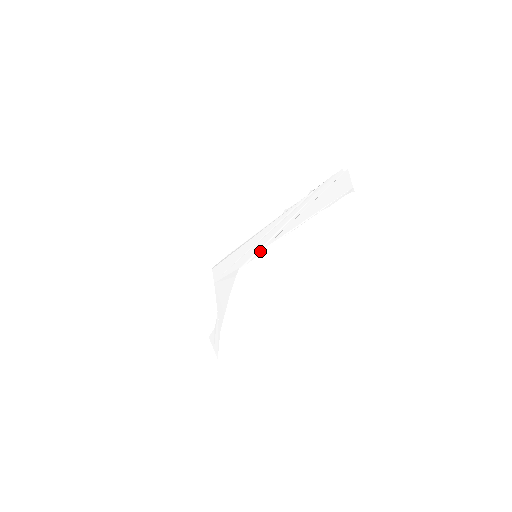
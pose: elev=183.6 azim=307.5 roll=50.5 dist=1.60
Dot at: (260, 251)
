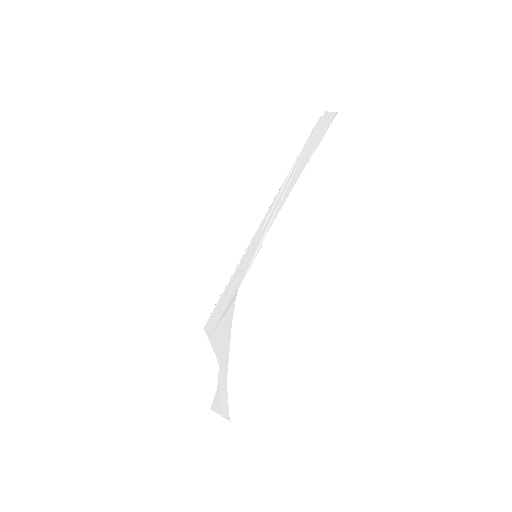
Dot at: (259, 246)
